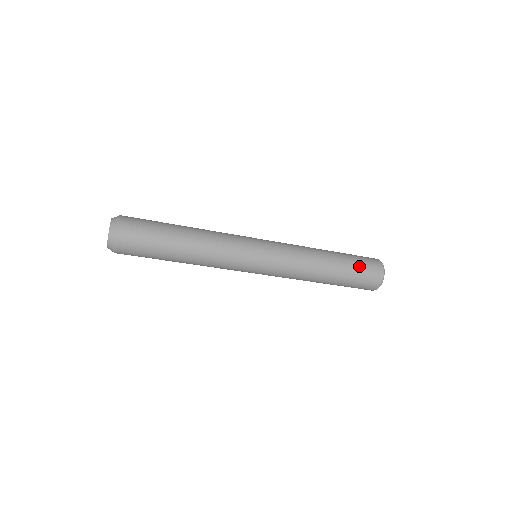
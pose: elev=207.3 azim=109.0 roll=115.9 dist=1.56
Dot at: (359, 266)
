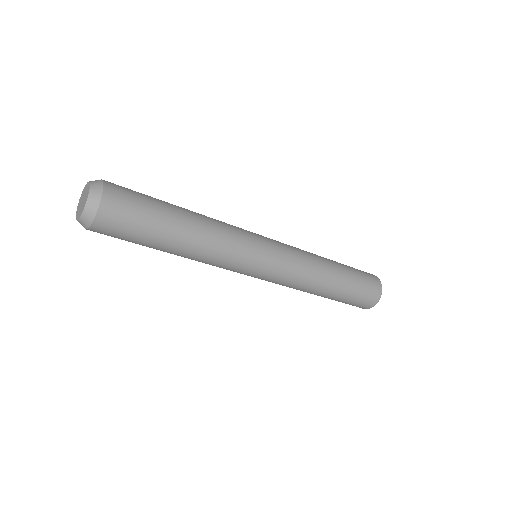
Dot at: (356, 296)
